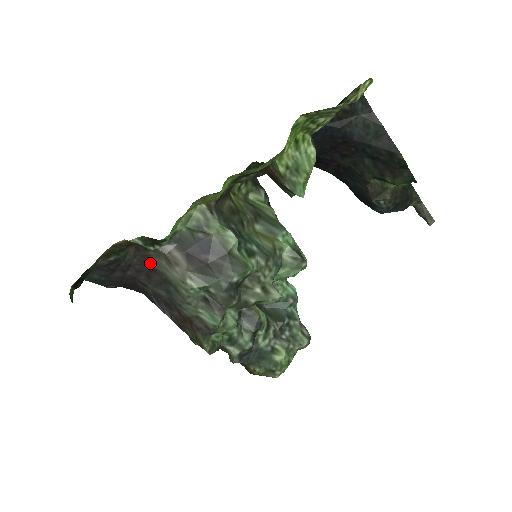
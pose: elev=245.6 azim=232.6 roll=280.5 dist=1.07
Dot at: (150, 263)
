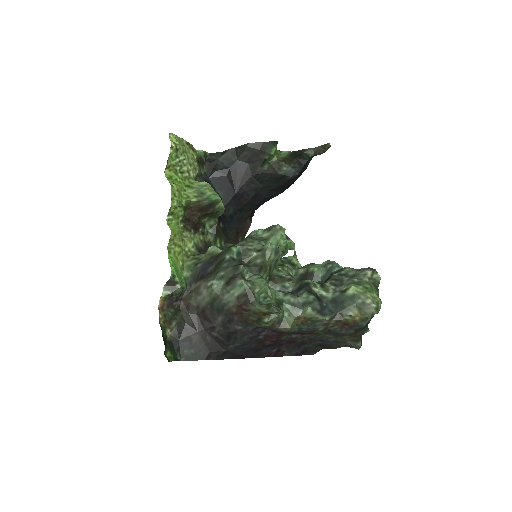
Dot at: (198, 310)
